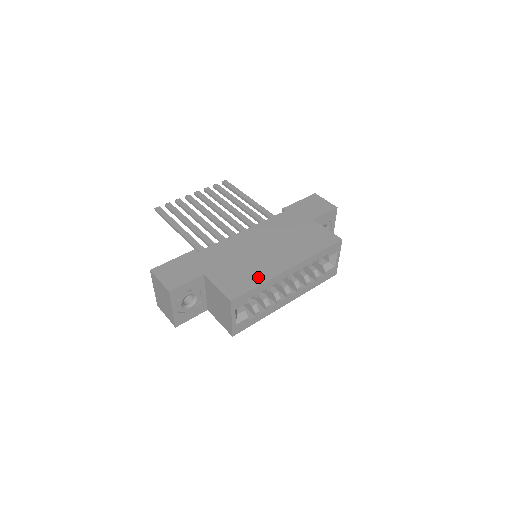
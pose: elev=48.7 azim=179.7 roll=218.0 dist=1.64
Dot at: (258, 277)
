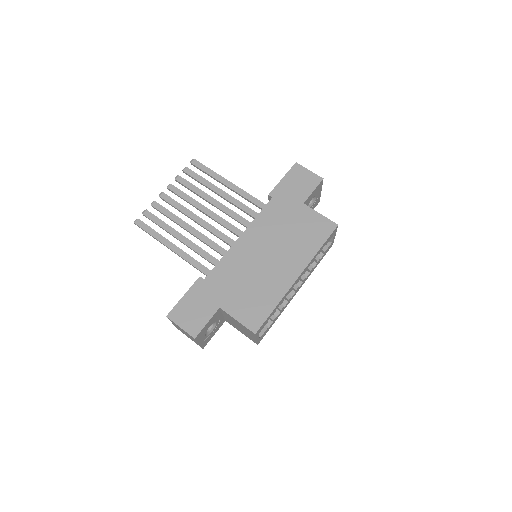
Dot at: (271, 298)
